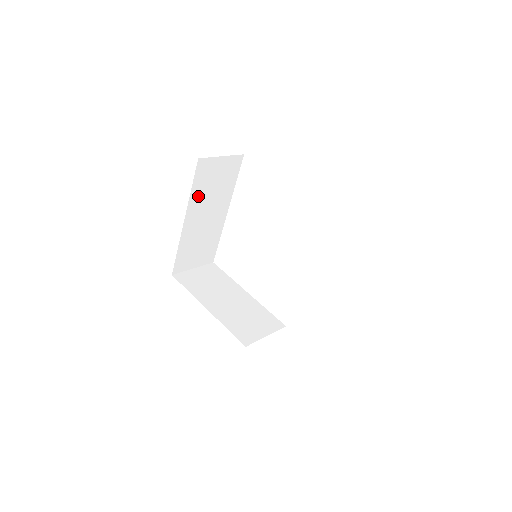
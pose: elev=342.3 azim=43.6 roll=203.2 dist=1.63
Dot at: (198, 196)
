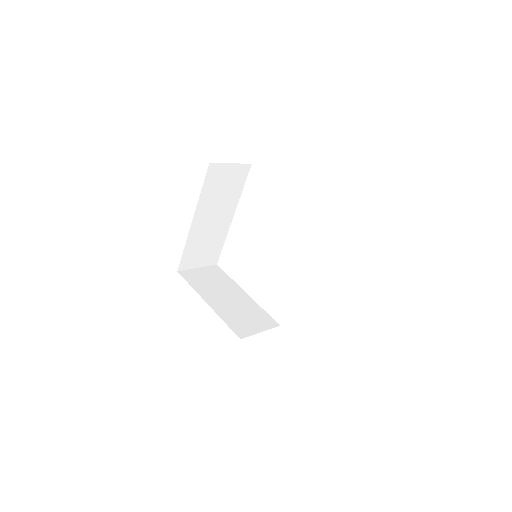
Dot at: (207, 198)
